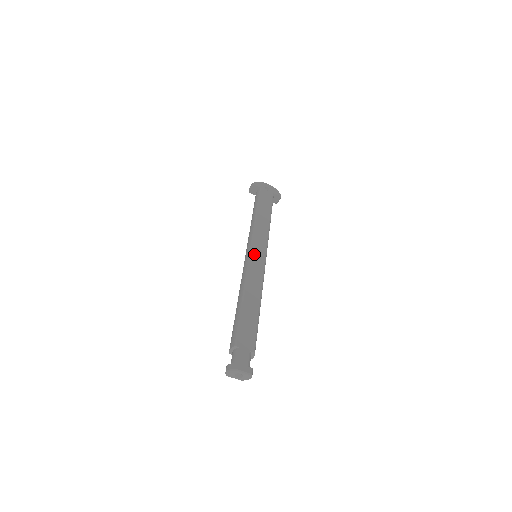
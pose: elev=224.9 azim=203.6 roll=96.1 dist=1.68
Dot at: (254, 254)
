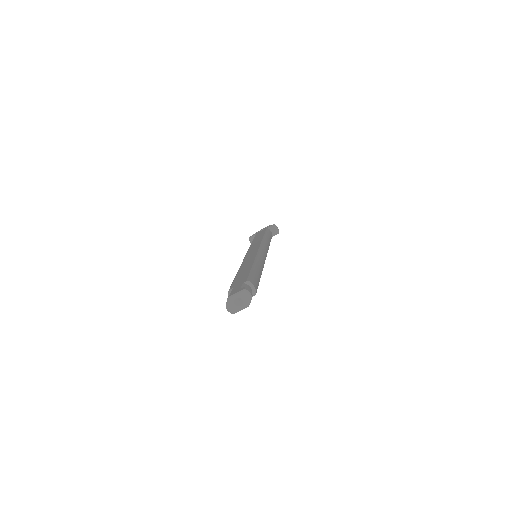
Dot at: (248, 254)
